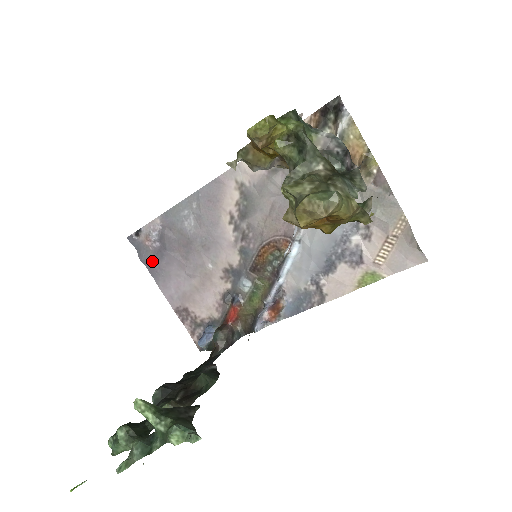
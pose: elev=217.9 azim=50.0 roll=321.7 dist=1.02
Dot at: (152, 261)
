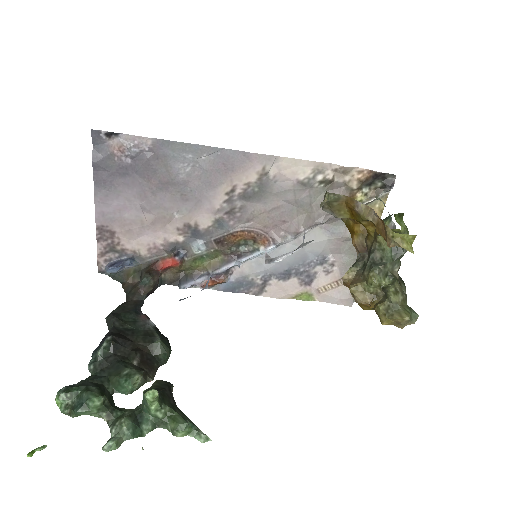
Dot at: (107, 171)
